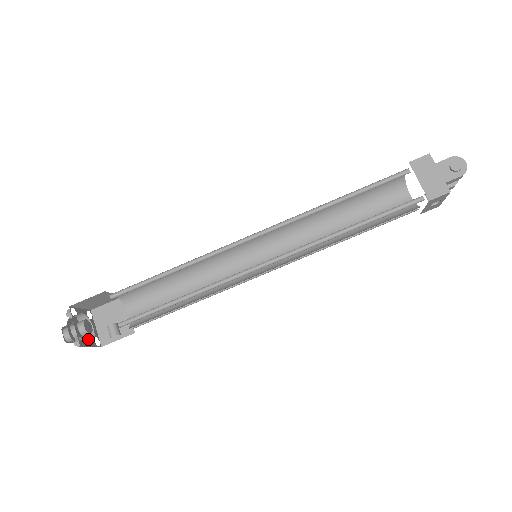
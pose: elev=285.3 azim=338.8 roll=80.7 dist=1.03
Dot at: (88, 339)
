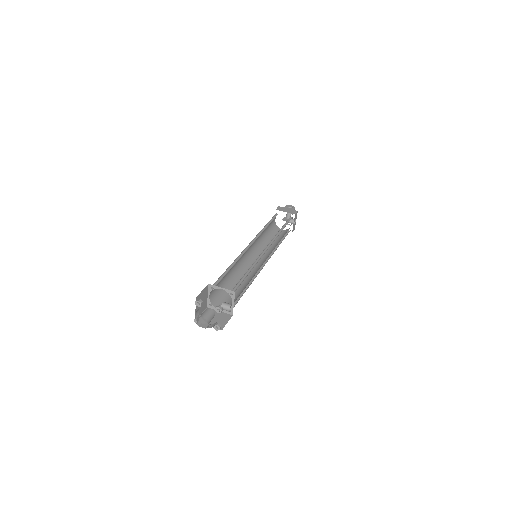
Dot at: (213, 326)
